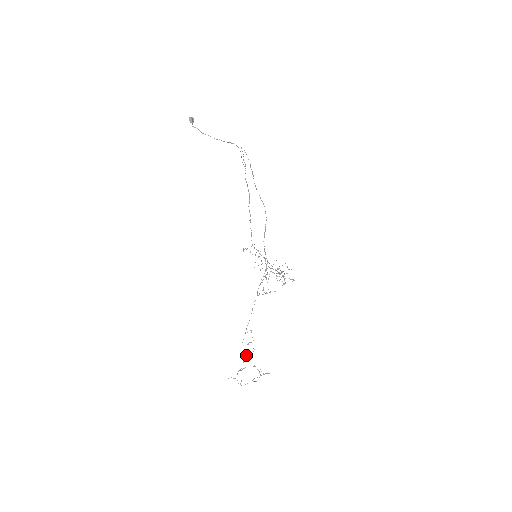
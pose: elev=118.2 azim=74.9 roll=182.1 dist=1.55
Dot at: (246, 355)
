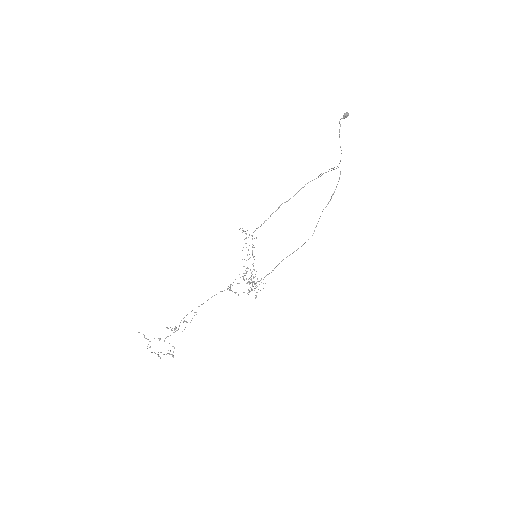
Dot at: occluded
